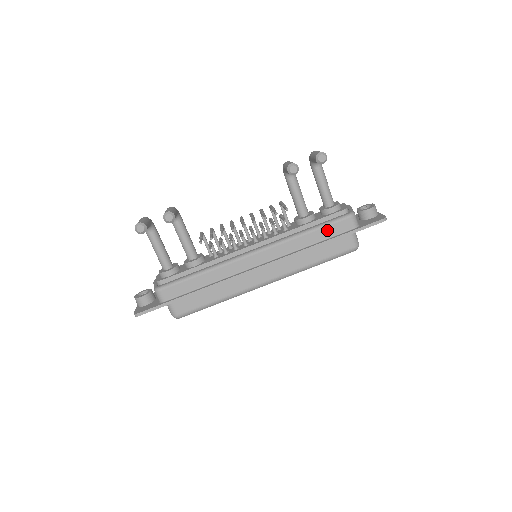
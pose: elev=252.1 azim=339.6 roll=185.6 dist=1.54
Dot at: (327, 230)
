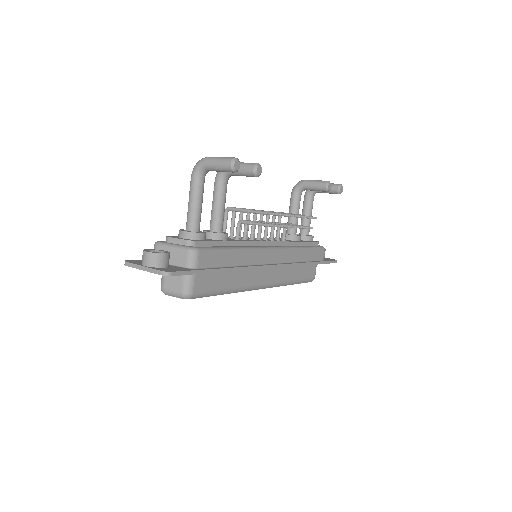
Dot at: (313, 253)
